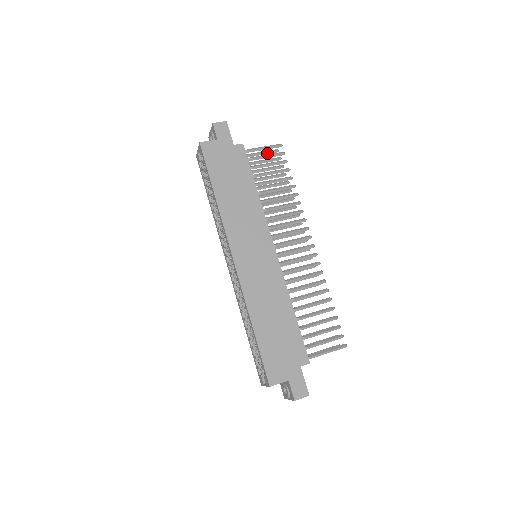
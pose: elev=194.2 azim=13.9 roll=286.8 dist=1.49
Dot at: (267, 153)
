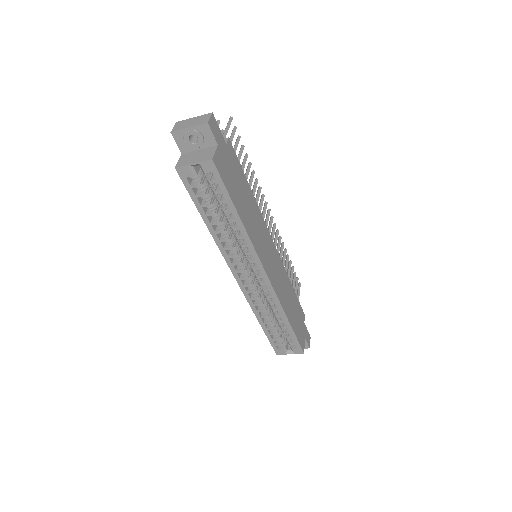
Dot at: occluded
